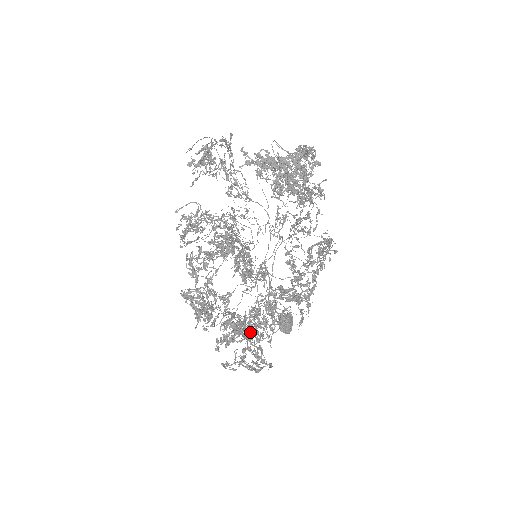
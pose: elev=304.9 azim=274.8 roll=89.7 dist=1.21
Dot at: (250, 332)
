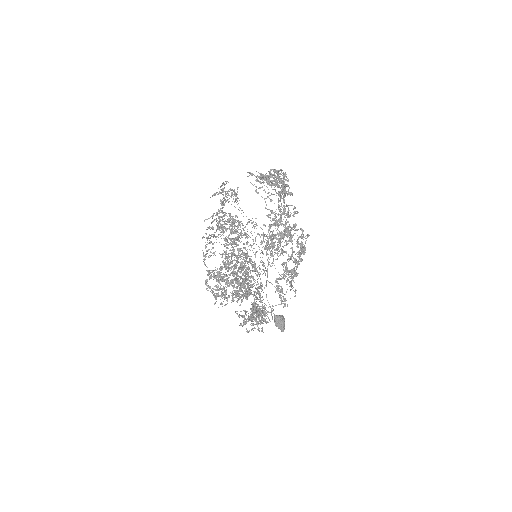
Dot at: (255, 303)
